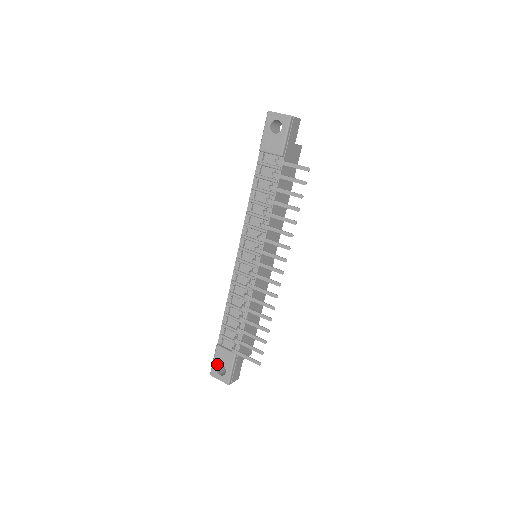
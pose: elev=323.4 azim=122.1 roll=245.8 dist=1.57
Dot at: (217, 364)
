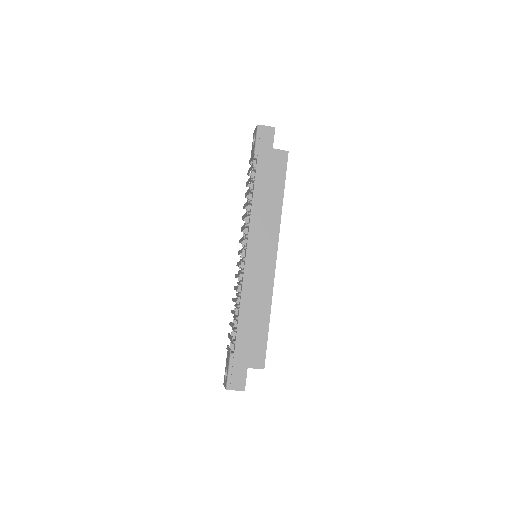
Dot at: (226, 370)
